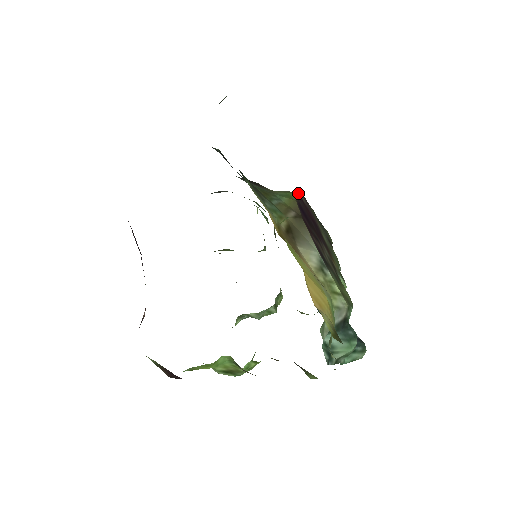
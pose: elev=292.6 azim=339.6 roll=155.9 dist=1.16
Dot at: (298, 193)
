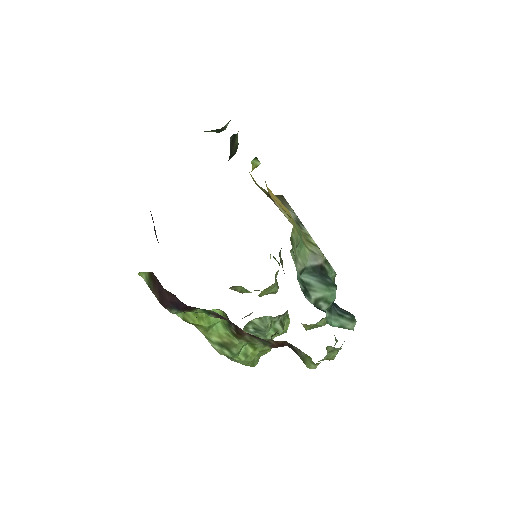
Dot at: occluded
